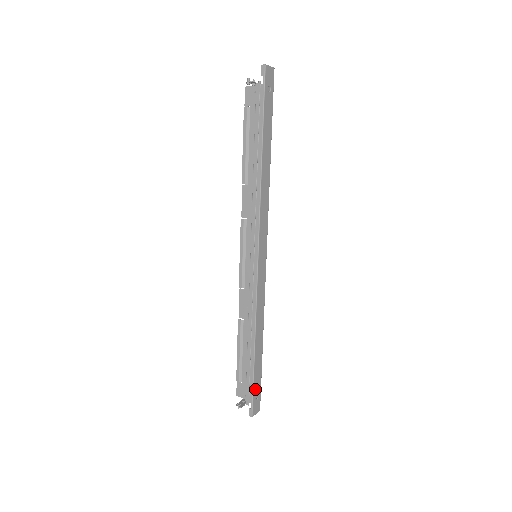
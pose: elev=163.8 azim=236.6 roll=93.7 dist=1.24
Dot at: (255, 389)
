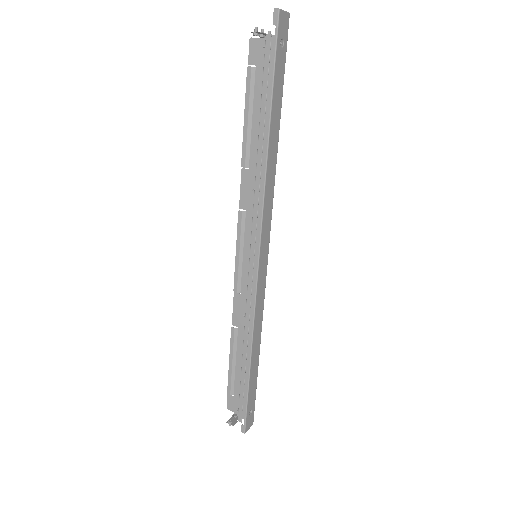
Dot at: (249, 404)
